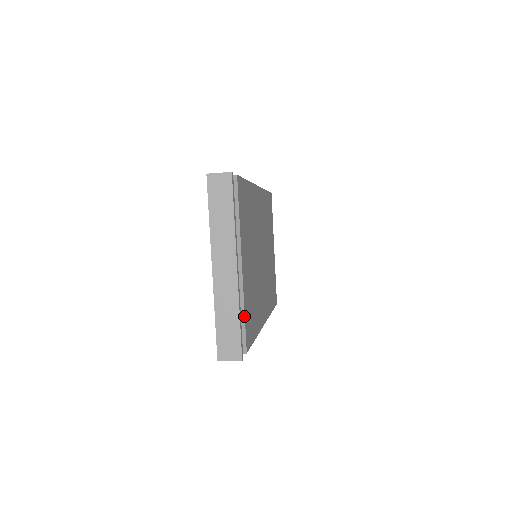
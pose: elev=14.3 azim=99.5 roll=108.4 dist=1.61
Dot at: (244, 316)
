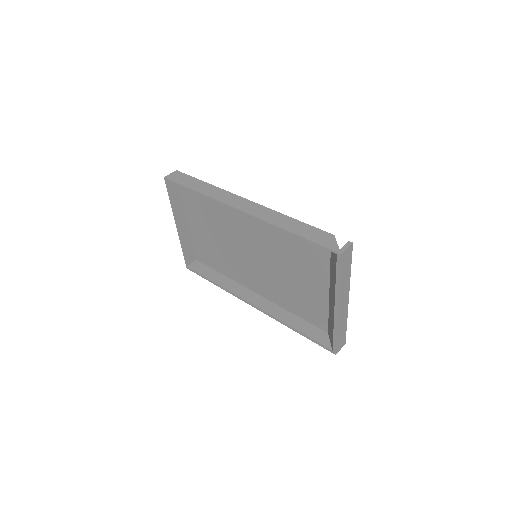
Dot at: occluded
